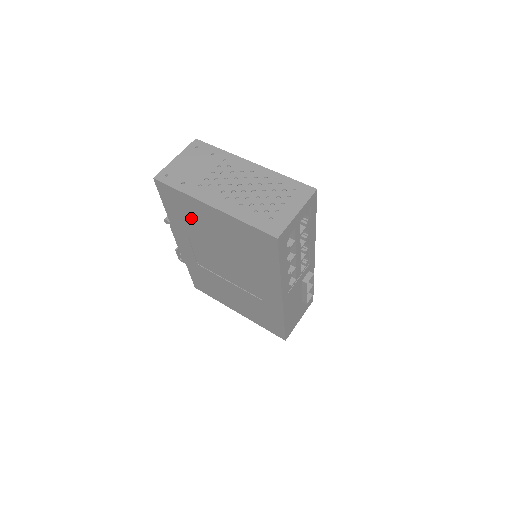
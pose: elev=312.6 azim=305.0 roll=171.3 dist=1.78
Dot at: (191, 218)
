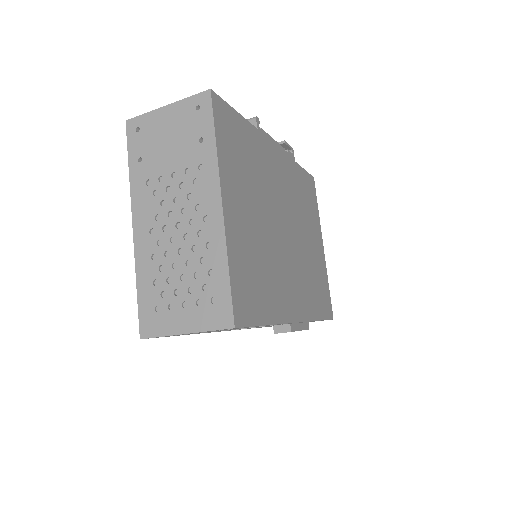
Dot at: occluded
